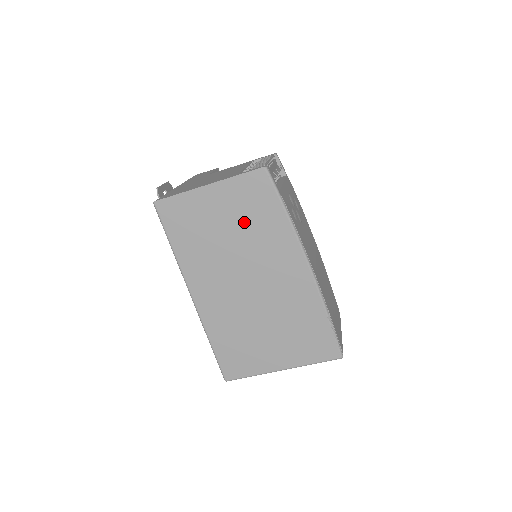
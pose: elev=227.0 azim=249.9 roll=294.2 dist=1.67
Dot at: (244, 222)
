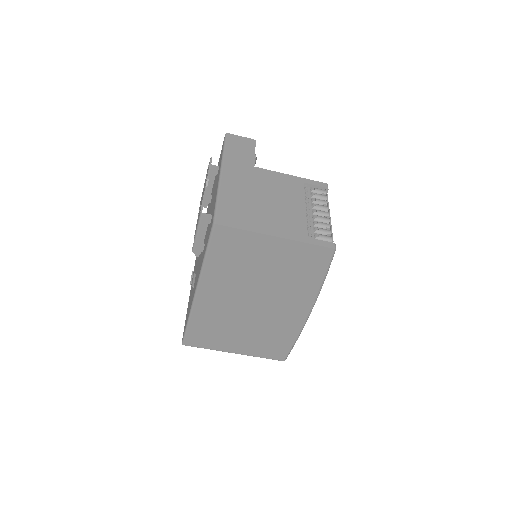
Dot at: (285, 272)
